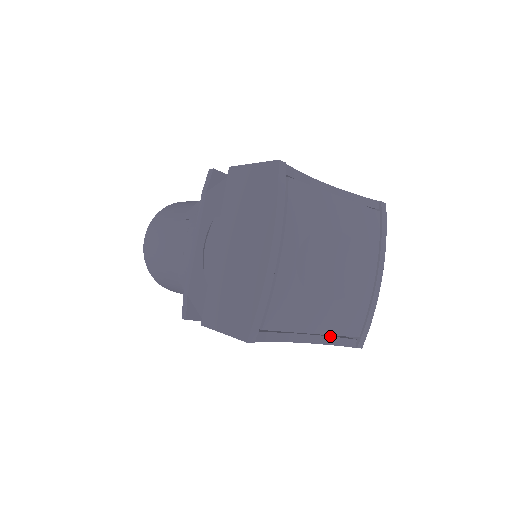
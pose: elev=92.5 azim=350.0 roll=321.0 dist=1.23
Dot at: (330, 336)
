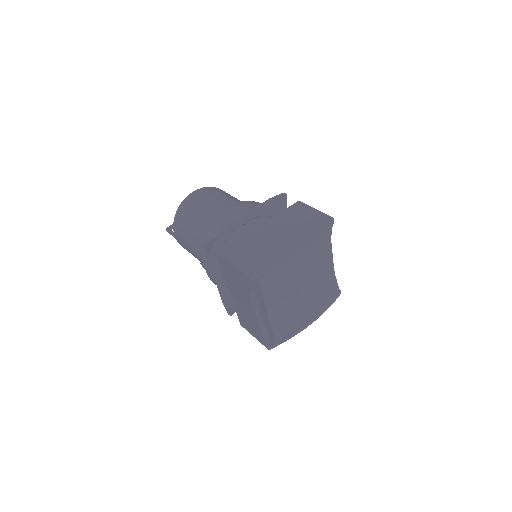
Dot at: (265, 325)
